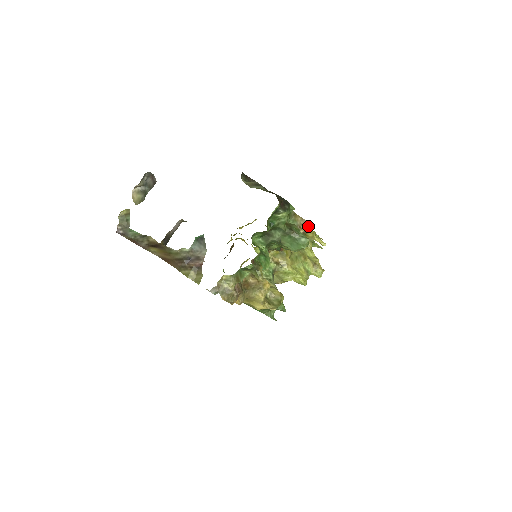
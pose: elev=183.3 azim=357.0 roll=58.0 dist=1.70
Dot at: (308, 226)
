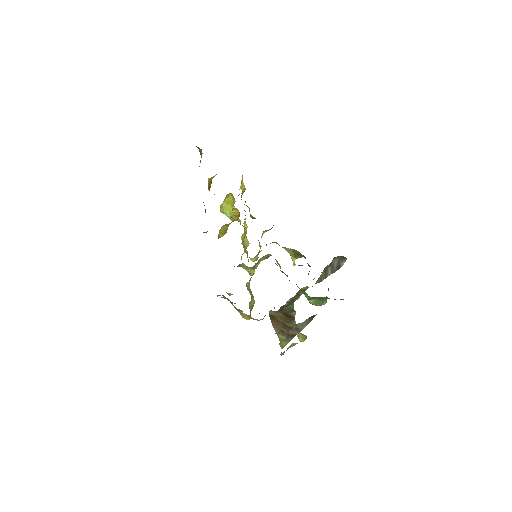
Dot at: occluded
